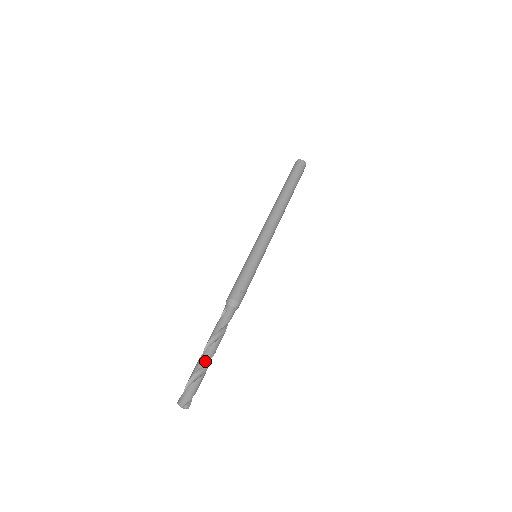
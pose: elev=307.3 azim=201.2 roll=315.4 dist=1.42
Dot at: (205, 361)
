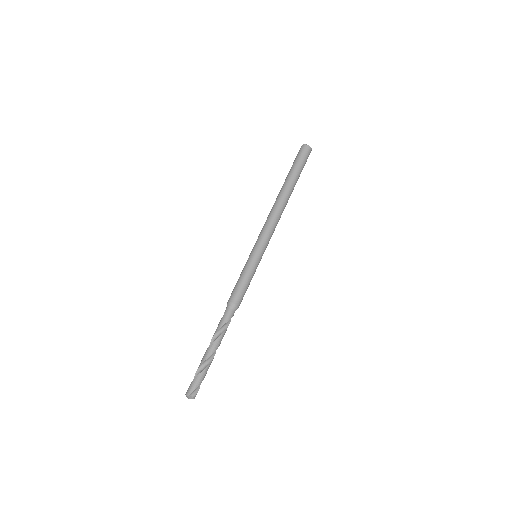
Dot at: (205, 359)
